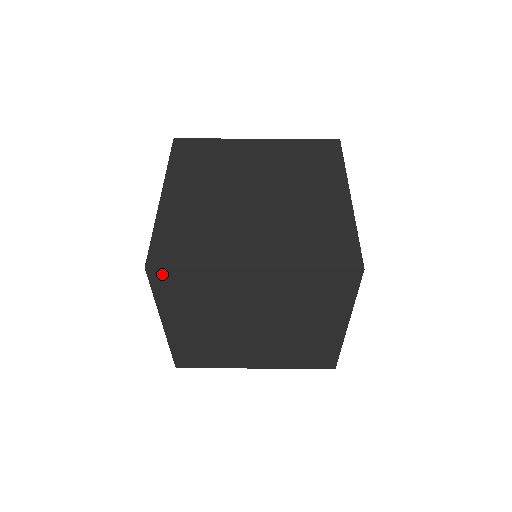
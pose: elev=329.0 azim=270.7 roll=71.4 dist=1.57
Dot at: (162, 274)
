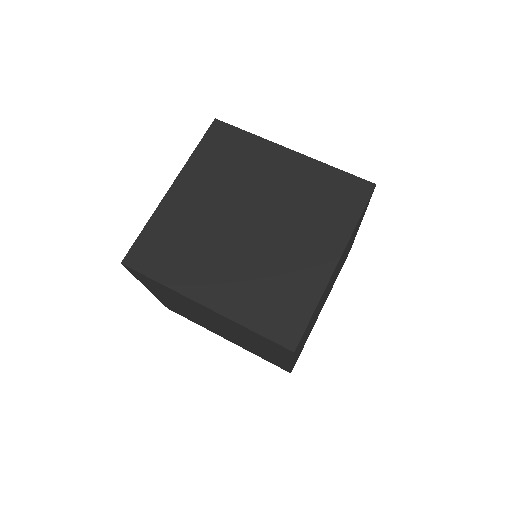
Dot at: (135, 272)
